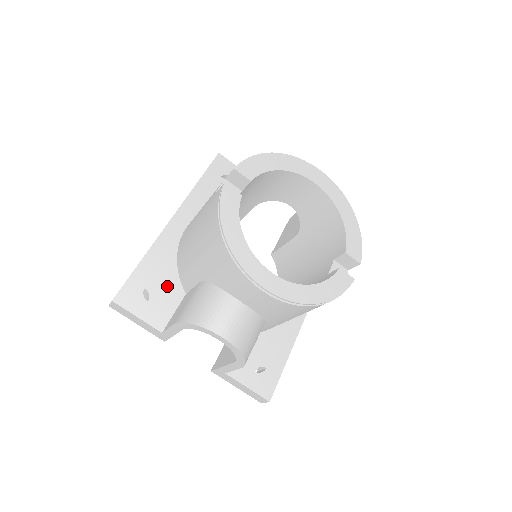
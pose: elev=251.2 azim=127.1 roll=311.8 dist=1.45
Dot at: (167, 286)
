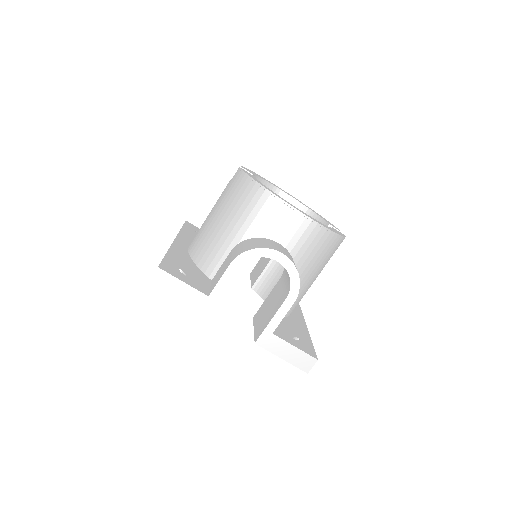
Dot at: (195, 272)
